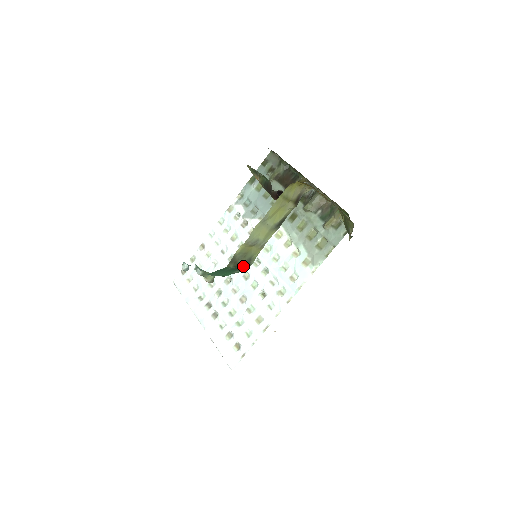
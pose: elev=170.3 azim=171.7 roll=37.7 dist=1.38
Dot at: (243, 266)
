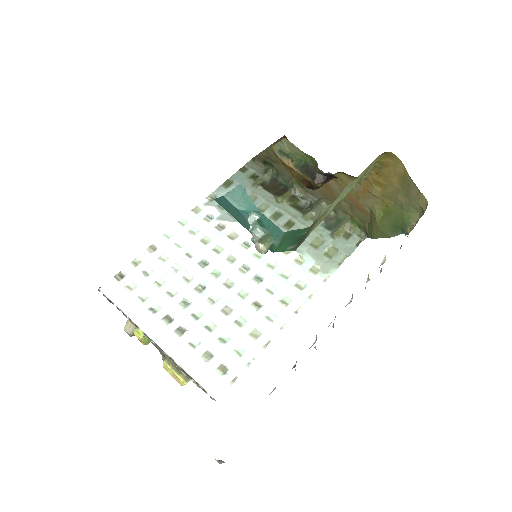
Dot at: (301, 241)
